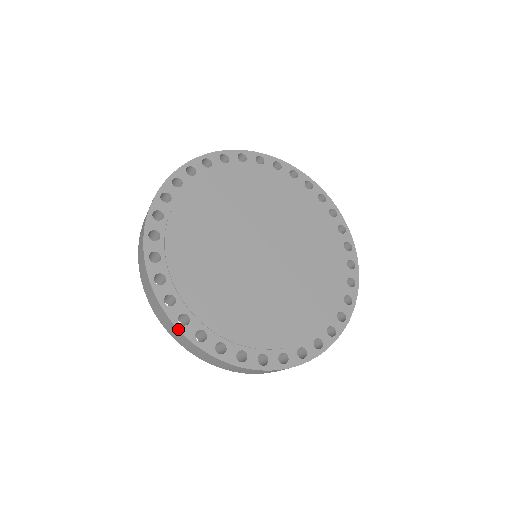
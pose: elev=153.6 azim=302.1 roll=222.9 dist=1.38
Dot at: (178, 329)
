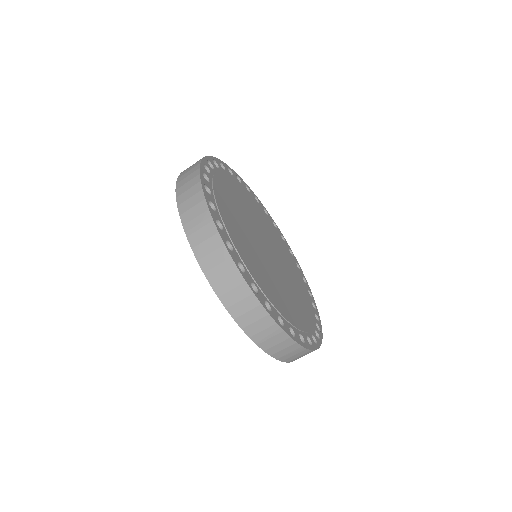
Dot at: (270, 315)
